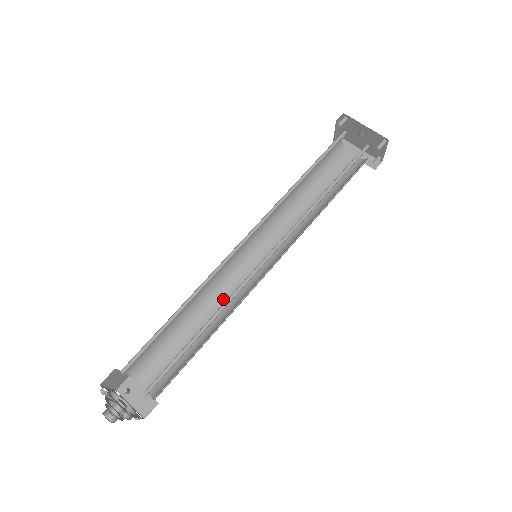
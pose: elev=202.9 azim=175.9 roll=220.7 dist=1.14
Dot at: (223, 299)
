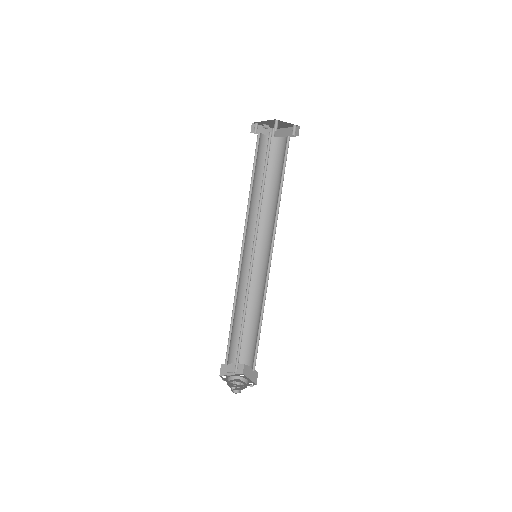
Dot at: (261, 292)
